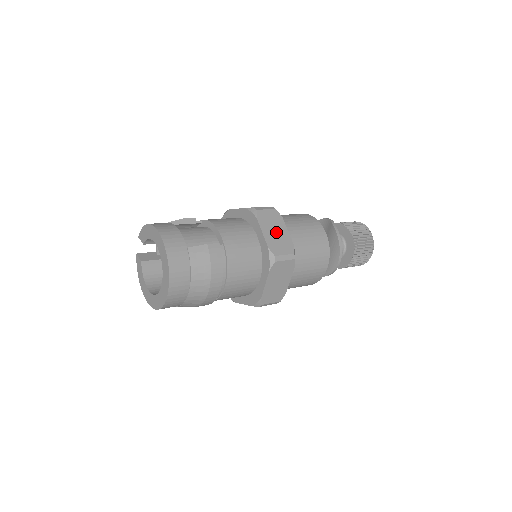
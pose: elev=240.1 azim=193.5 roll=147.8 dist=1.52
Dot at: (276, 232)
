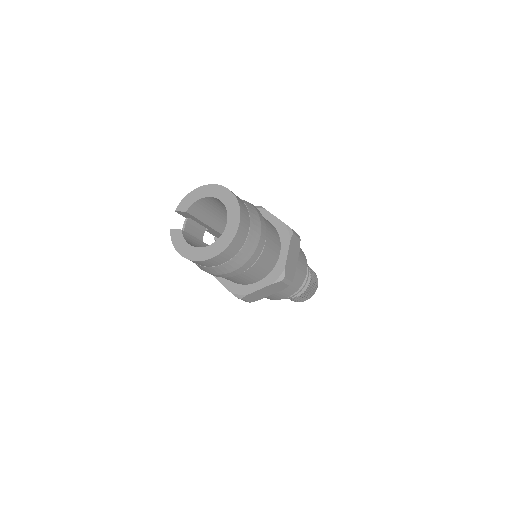
Dot at: occluded
